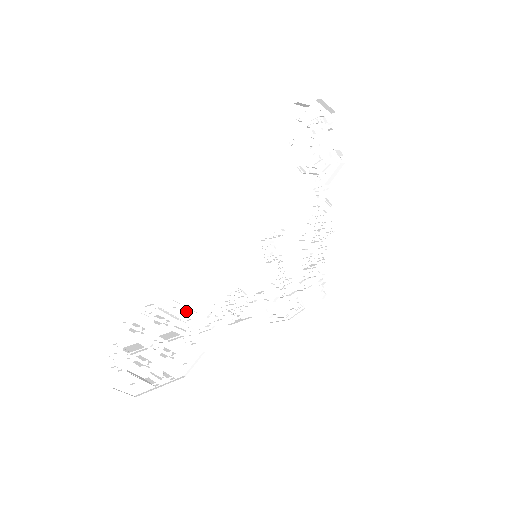
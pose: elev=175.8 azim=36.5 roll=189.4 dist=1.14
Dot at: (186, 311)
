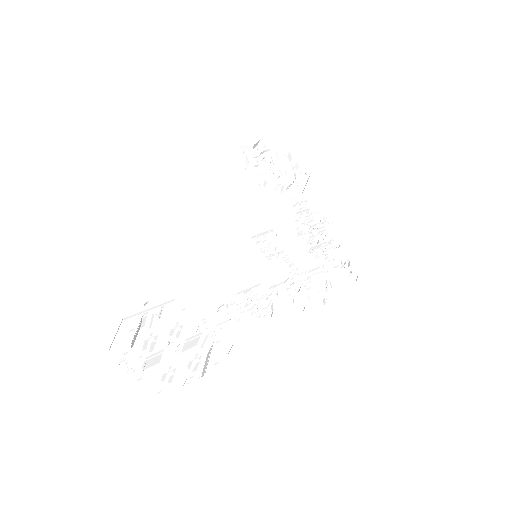
Dot at: (195, 309)
